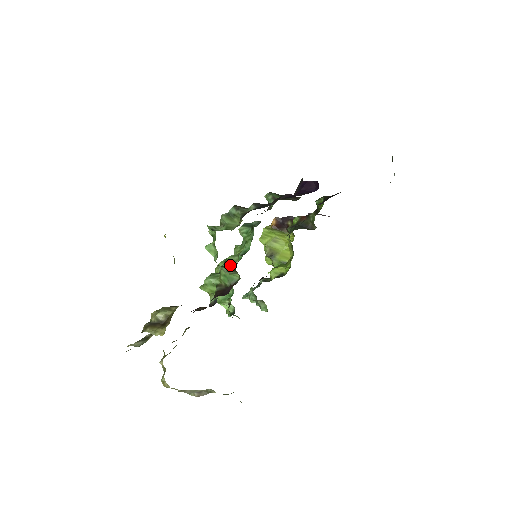
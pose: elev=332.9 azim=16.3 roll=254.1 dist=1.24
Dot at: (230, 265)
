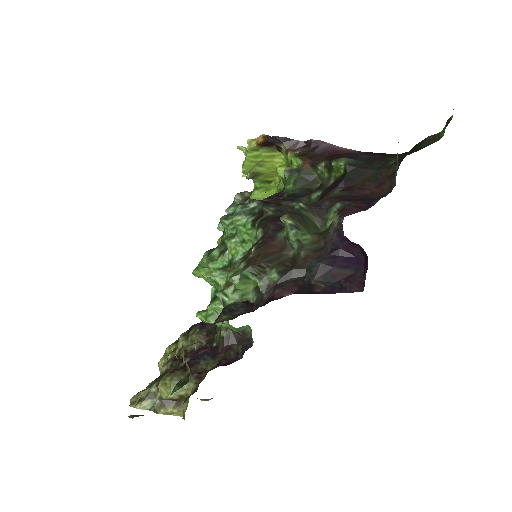
Dot at: occluded
